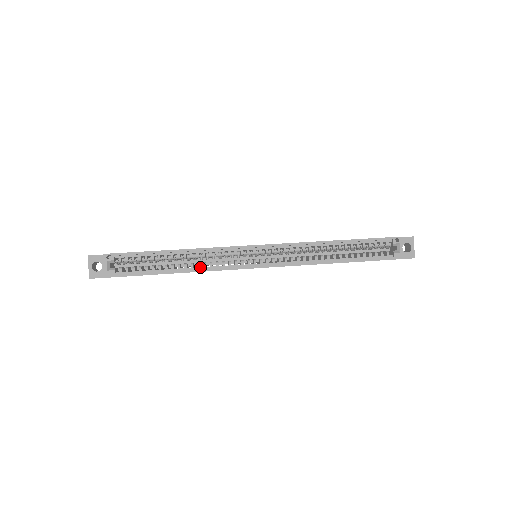
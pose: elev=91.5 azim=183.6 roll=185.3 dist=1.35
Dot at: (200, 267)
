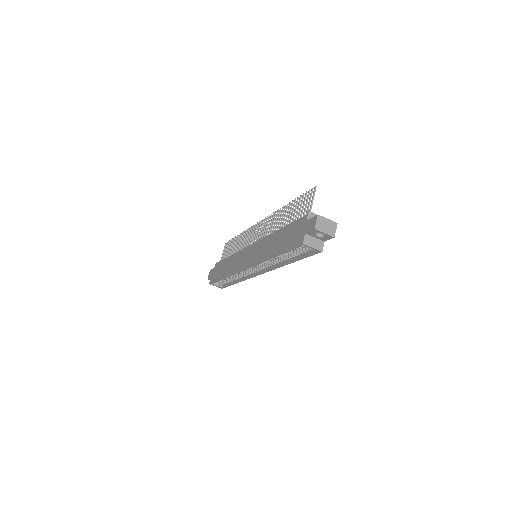
Dot at: (241, 278)
